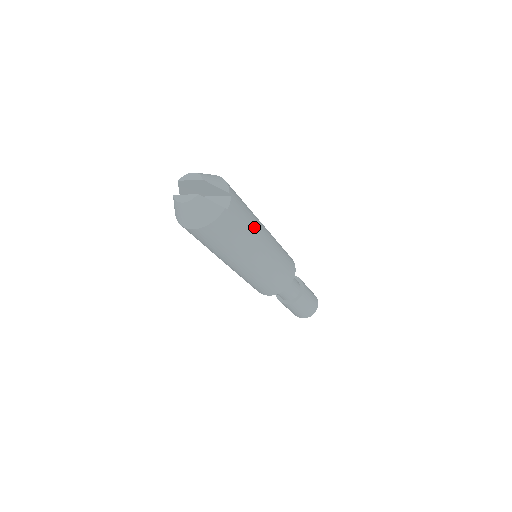
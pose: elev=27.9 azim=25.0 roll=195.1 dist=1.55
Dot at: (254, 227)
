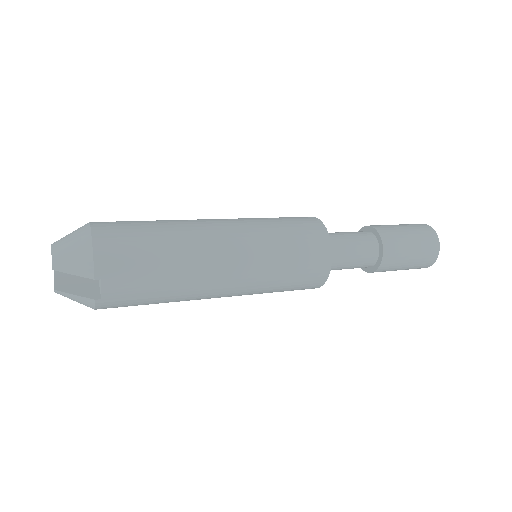
Dot at: (181, 280)
